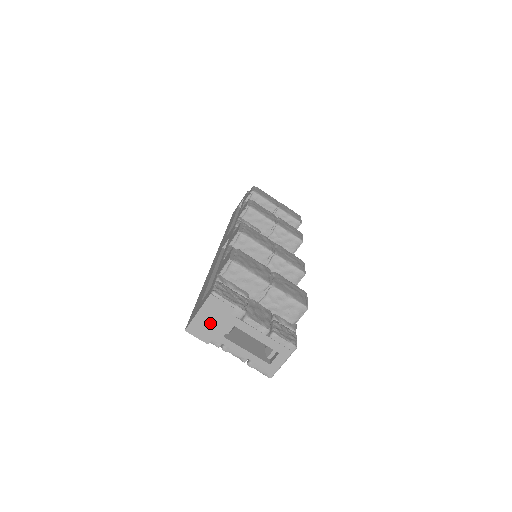
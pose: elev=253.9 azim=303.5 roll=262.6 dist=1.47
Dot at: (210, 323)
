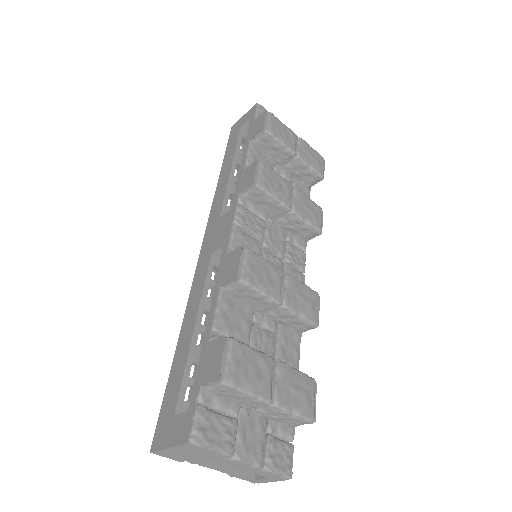
Dot at: (184, 455)
